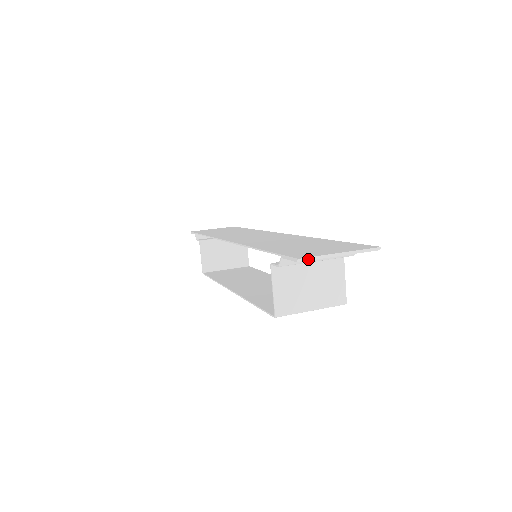
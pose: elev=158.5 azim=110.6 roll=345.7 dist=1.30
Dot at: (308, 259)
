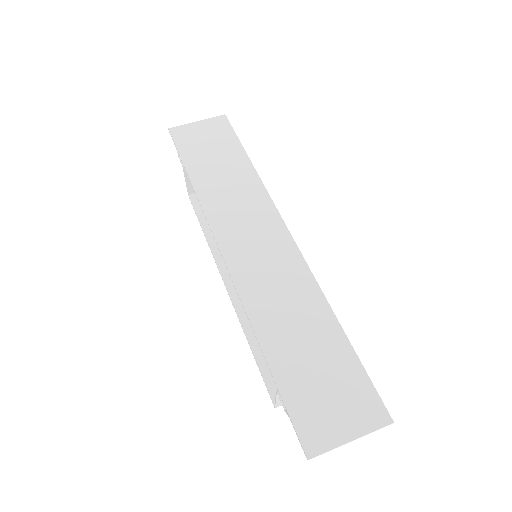
Dot at: (317, 453)
